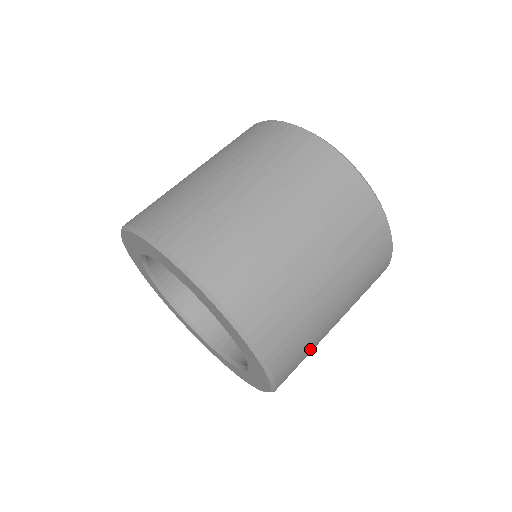
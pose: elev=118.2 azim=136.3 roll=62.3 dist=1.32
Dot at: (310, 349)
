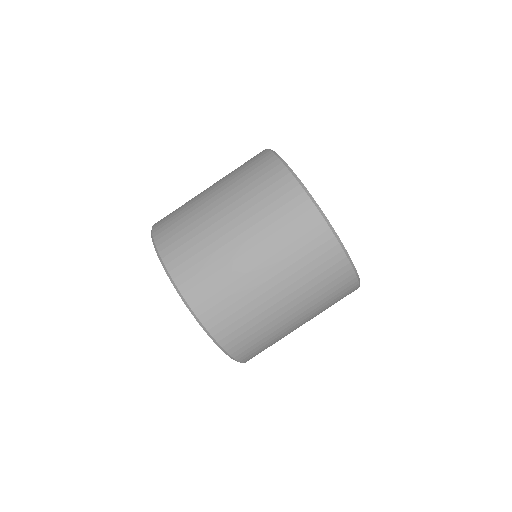
Dot at: (270, 339)
